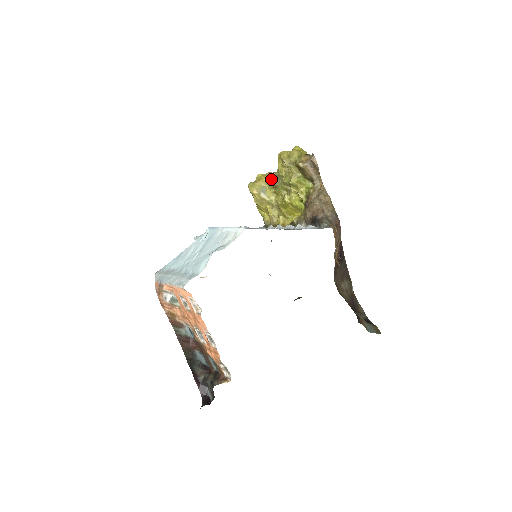
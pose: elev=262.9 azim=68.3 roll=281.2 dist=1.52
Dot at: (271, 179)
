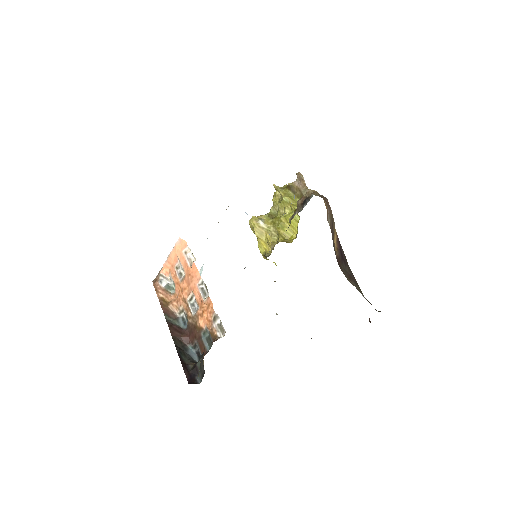
Dot at: (268, 213)
